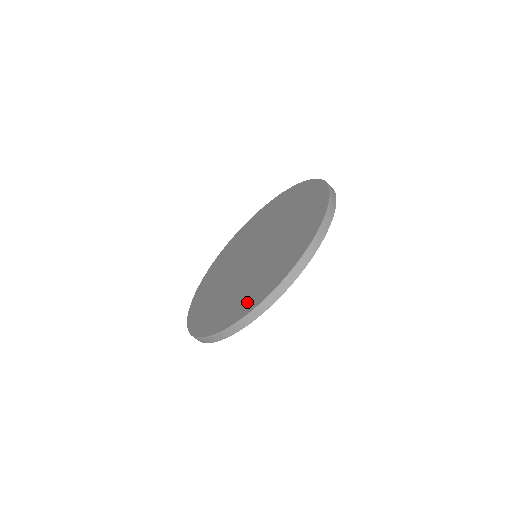
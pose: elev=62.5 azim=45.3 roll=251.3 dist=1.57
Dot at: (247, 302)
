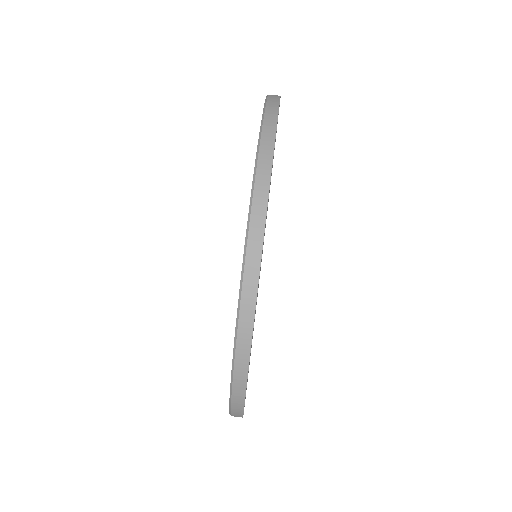
Dot at: occluded
